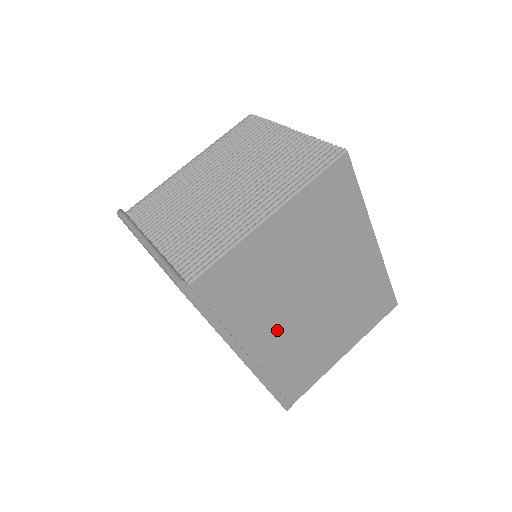
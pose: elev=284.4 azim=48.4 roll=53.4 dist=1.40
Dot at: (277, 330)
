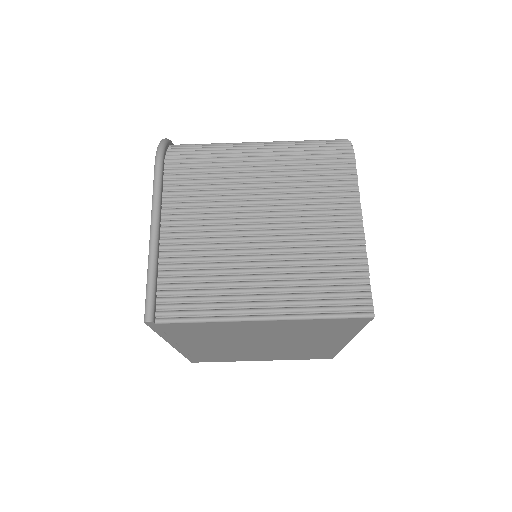
Dot at: (216, 346)
